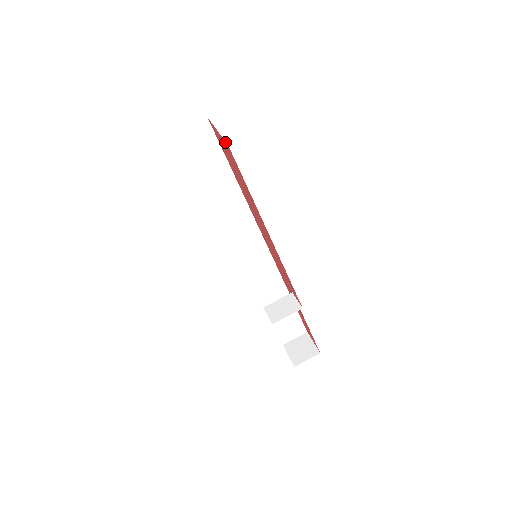
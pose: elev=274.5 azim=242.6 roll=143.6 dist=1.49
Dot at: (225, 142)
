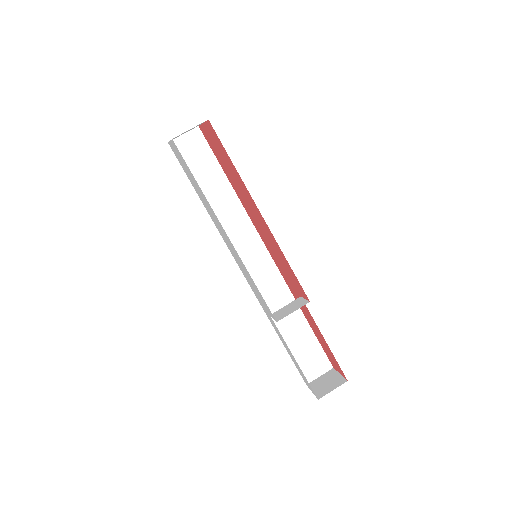
Dot at: (207, 122)
